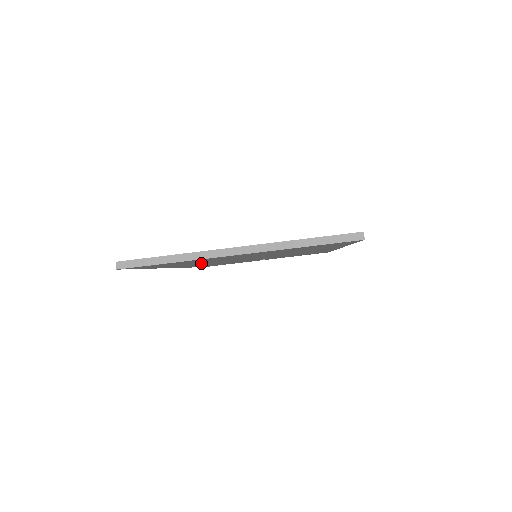
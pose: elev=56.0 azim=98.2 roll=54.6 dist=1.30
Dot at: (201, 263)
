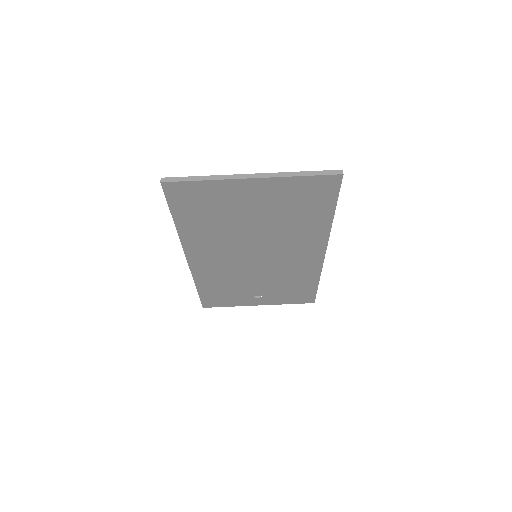
Dot at: (213, 238)
